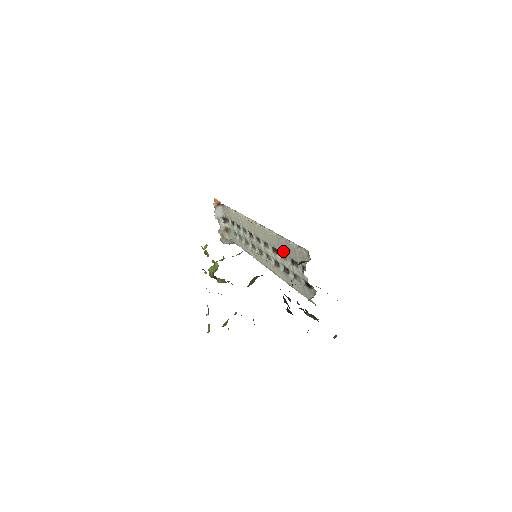
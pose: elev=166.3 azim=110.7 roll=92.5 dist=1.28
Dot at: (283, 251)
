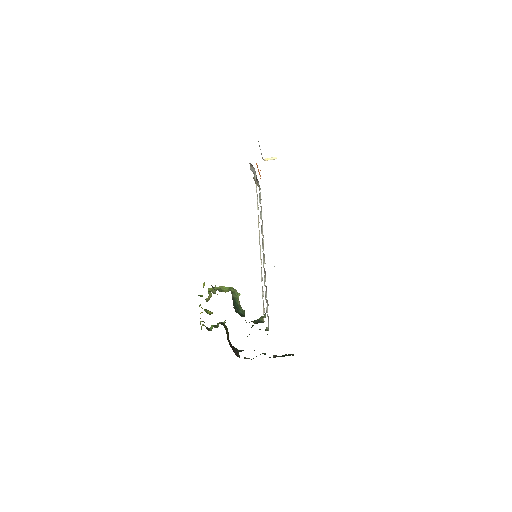
Dot at: occluded
